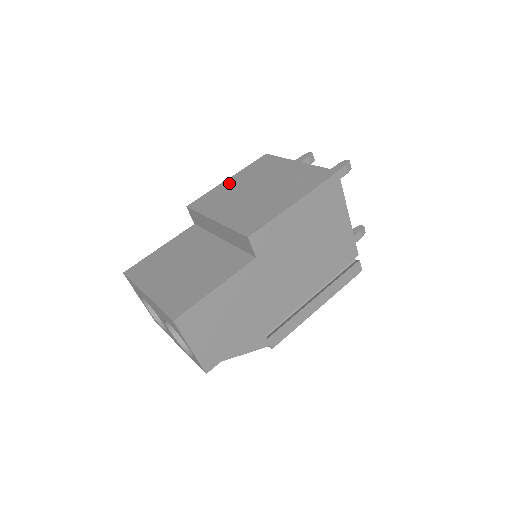
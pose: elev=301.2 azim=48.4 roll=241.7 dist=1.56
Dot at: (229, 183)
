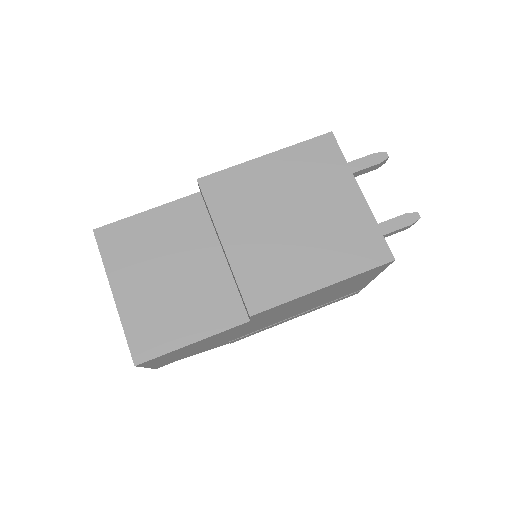
Dot at: (264, 168)
